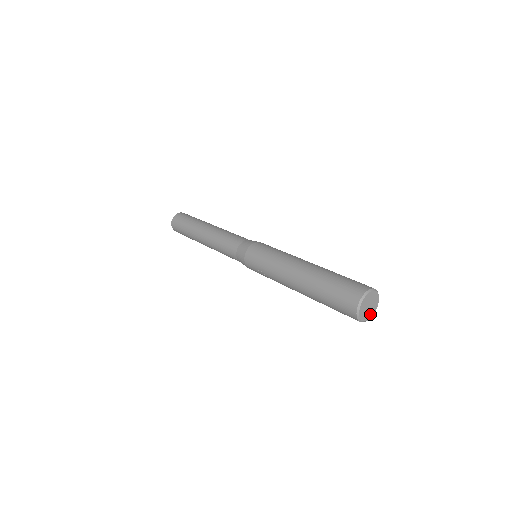
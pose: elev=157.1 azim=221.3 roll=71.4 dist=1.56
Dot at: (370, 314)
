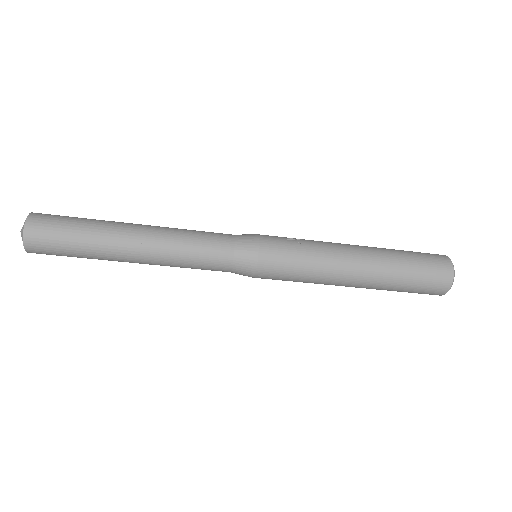
Dot at: occluded
